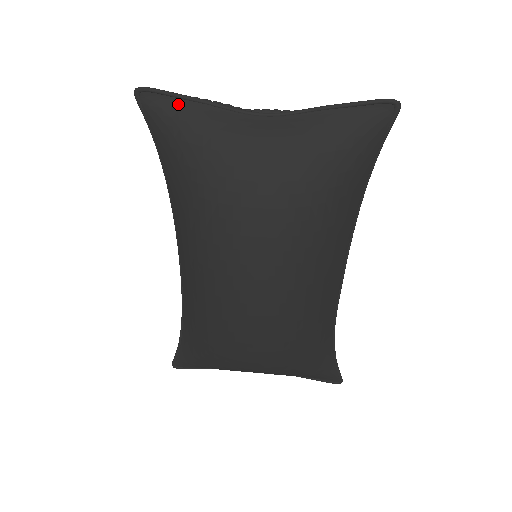
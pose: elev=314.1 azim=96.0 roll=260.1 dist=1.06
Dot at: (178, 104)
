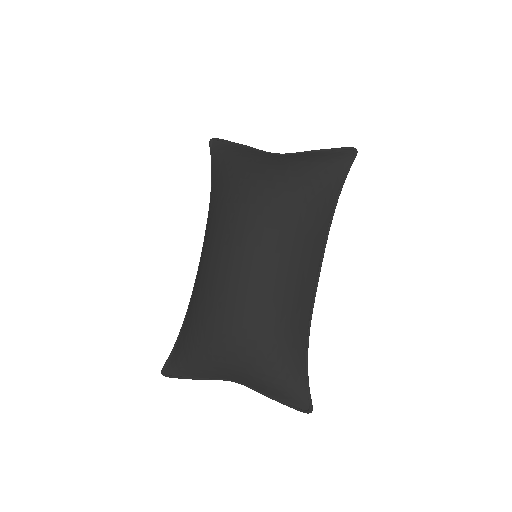
Dot at: (231, 146)
